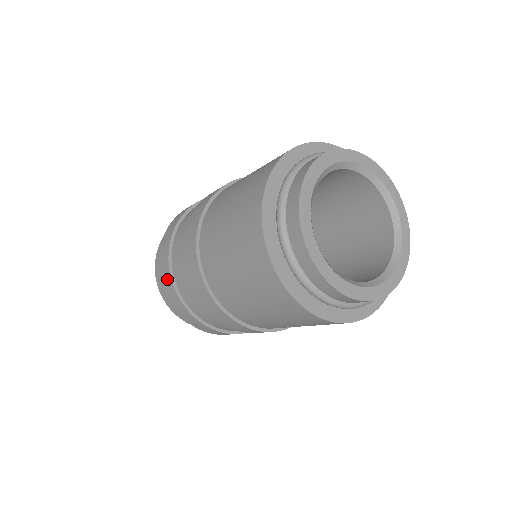
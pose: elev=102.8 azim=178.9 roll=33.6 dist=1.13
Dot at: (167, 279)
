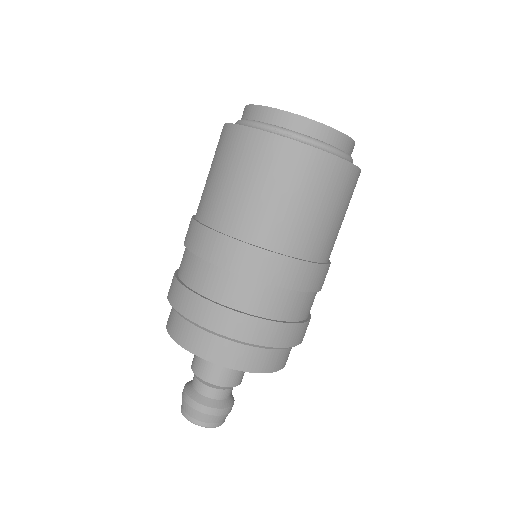
Dot at: (201, 307)
